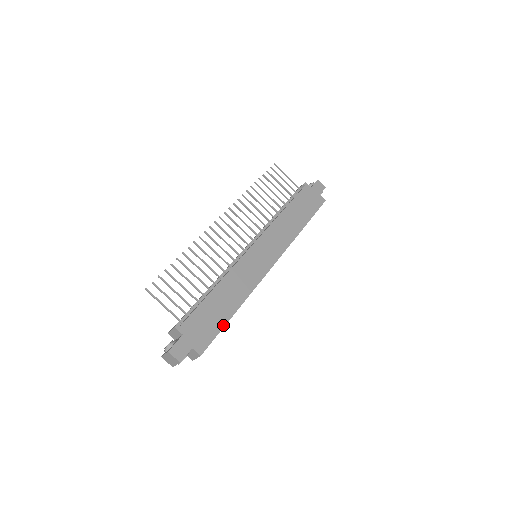
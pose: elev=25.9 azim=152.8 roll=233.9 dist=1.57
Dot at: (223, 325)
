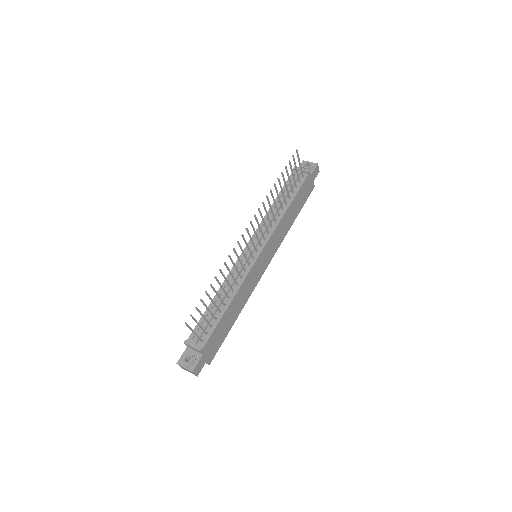
Dot at: (227, 334)
